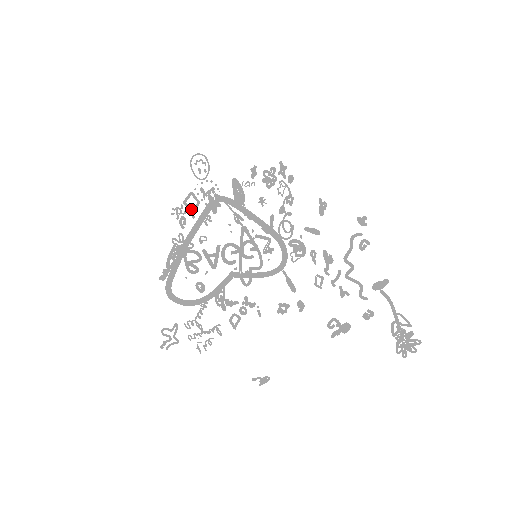
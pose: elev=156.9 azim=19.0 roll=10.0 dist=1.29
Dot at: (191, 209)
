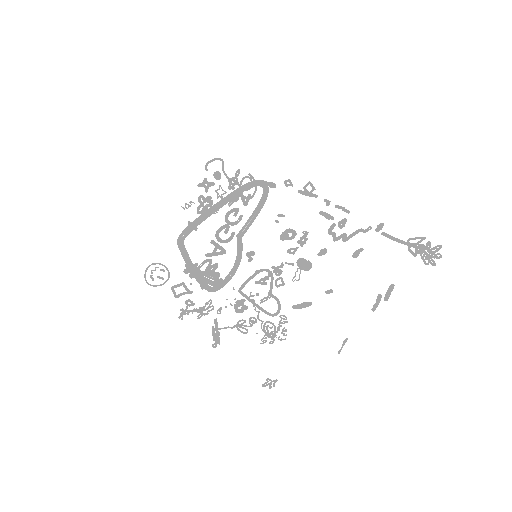
Dot at: (184, 293)
